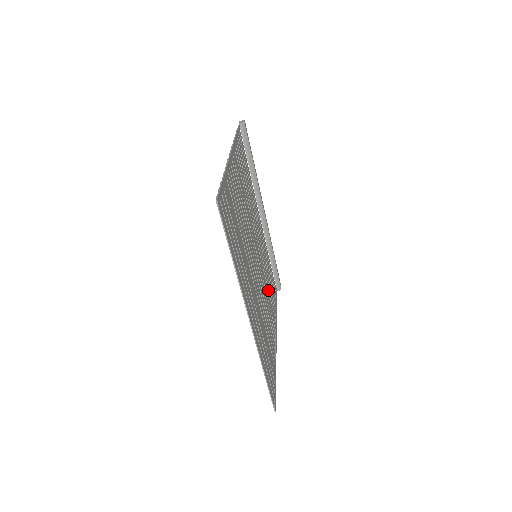
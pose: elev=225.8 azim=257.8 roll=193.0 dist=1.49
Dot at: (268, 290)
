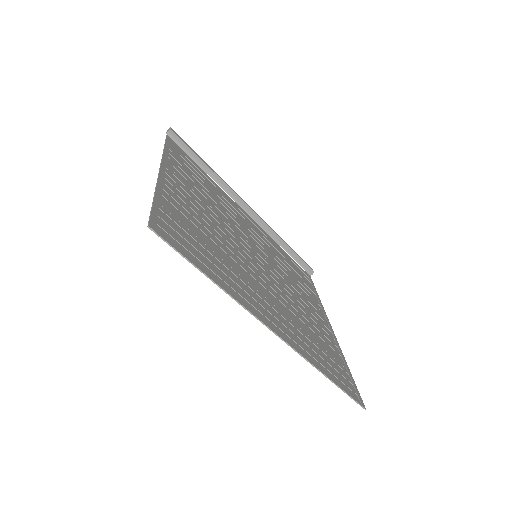
Dot at: (294, 282)
